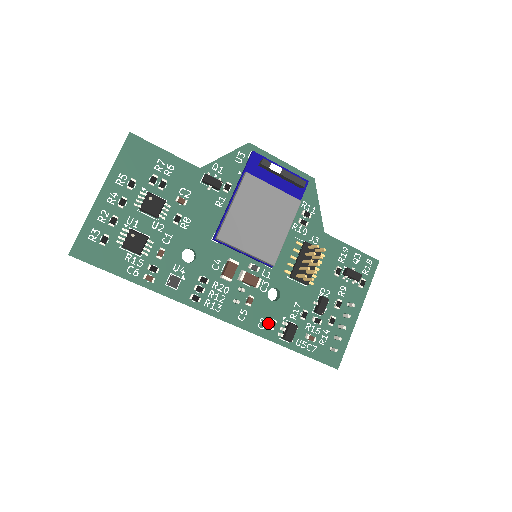
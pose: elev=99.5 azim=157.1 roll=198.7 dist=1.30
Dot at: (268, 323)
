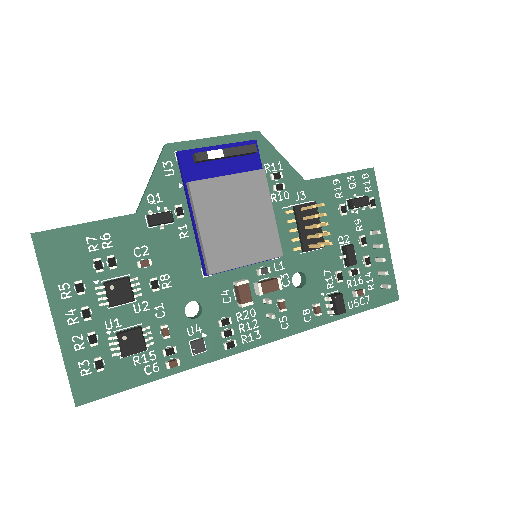
Dot at: (312, 311)
